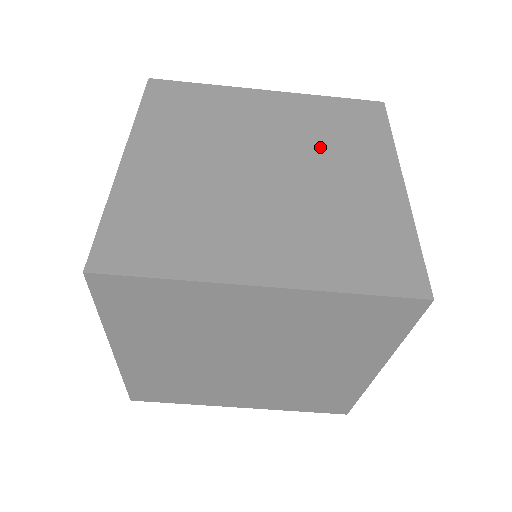
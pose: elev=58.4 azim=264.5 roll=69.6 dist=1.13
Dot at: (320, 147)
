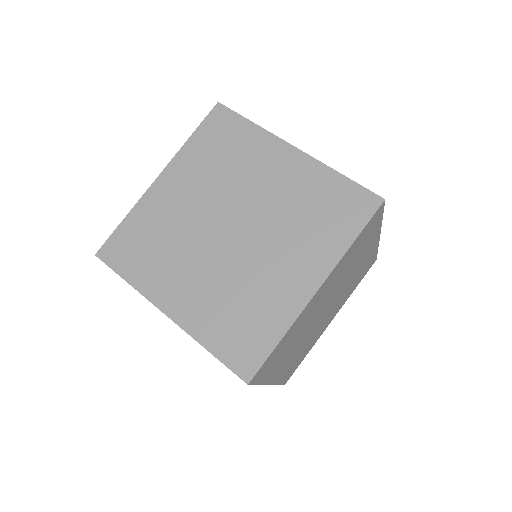
Dot at: (234, 179)
